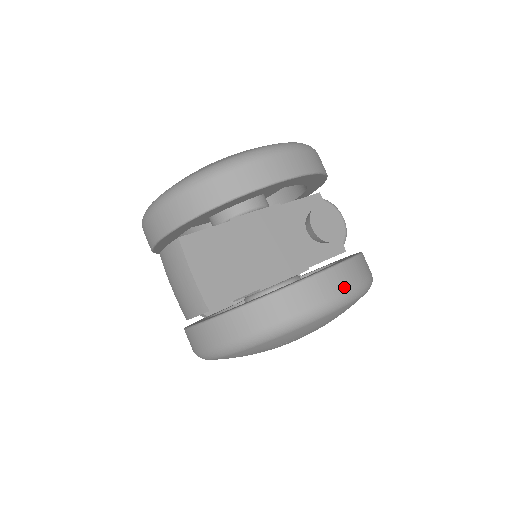
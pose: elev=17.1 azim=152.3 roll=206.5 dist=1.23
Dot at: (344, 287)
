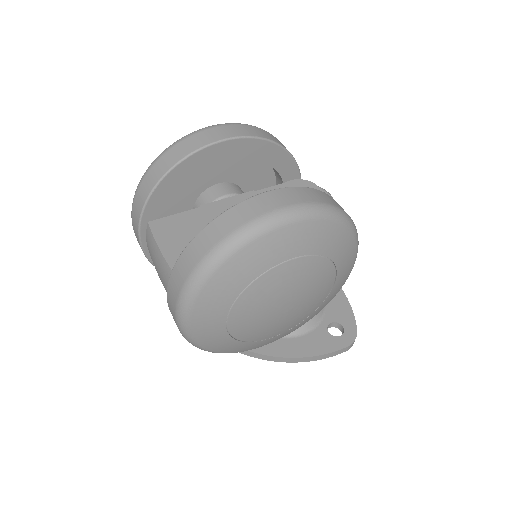
Dot at: (285, 204)
